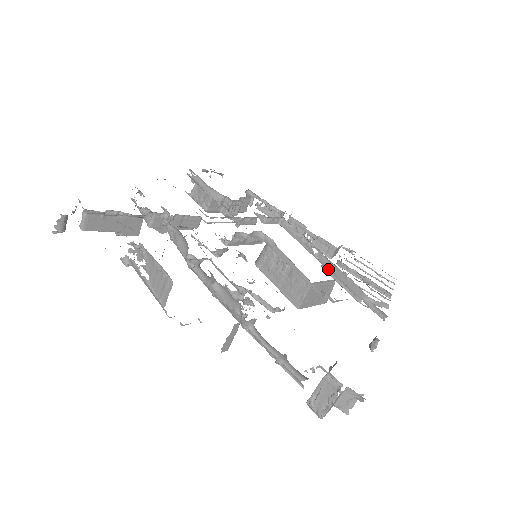
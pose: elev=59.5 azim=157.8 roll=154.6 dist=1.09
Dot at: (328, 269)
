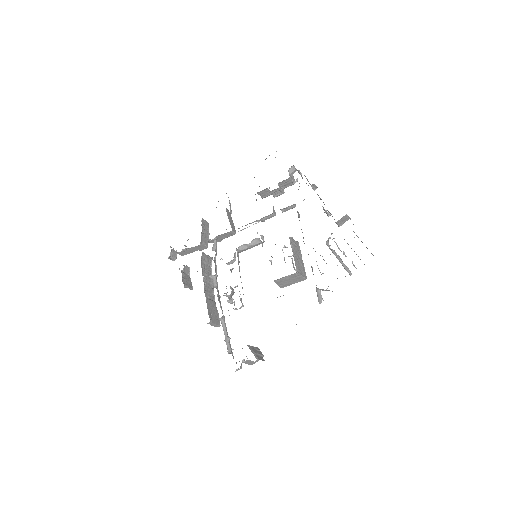
Dot at: occluded
